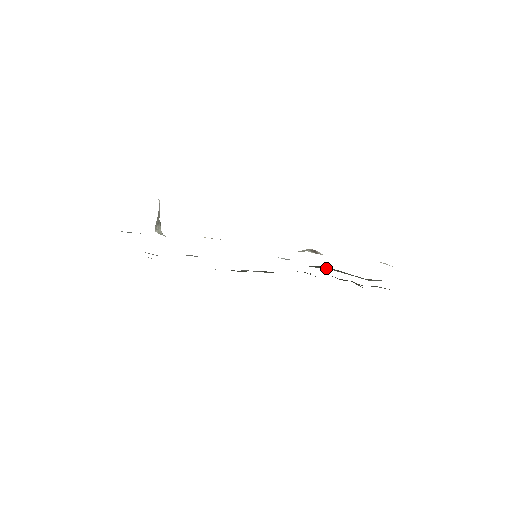
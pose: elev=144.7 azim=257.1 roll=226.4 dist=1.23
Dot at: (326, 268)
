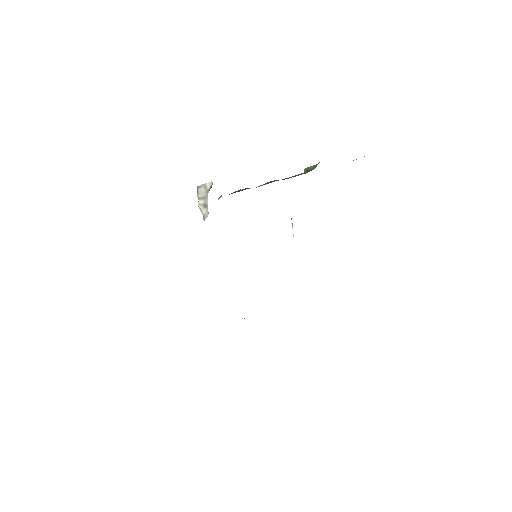
Dot at: occluded
